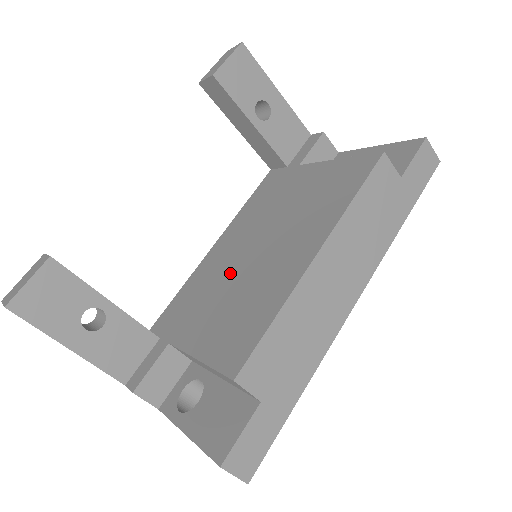
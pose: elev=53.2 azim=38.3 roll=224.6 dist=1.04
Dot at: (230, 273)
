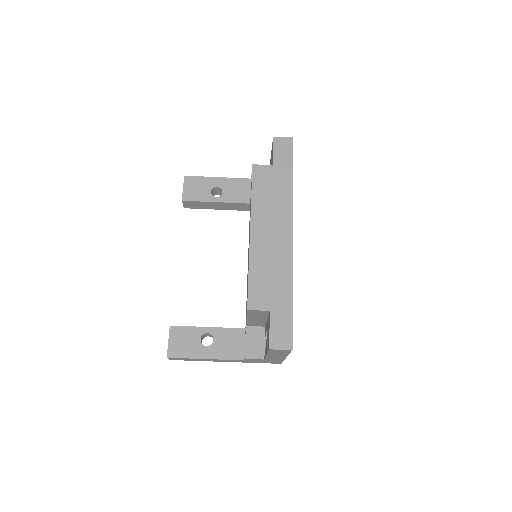
Dot at: occluded
